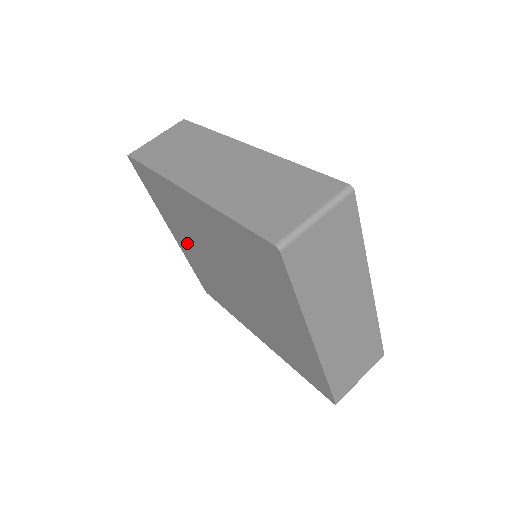
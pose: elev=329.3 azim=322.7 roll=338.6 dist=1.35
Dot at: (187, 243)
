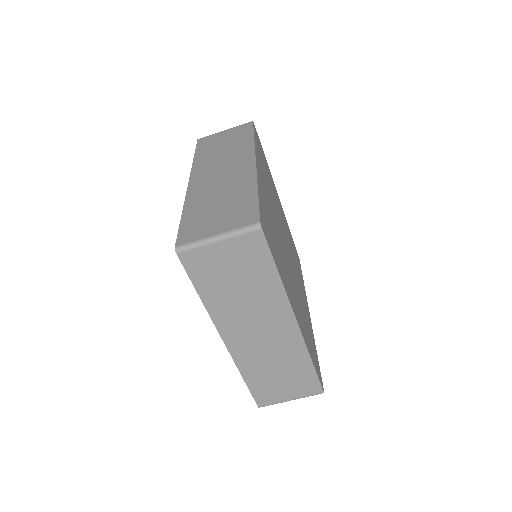
Dot at: occluded
